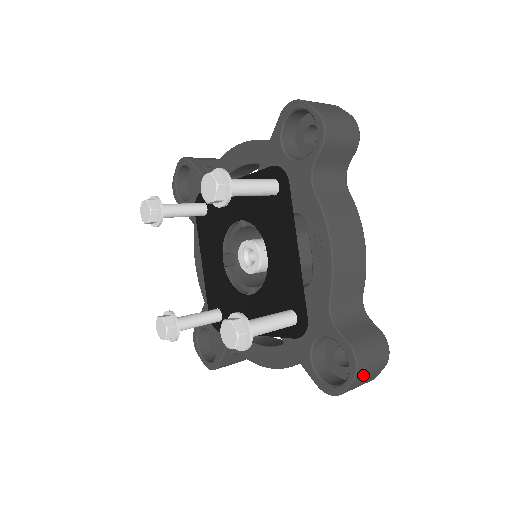
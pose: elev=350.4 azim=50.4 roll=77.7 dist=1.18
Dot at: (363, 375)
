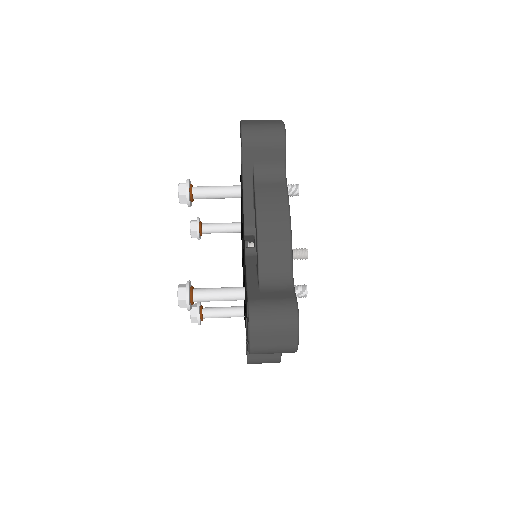
Dot at: occluded
